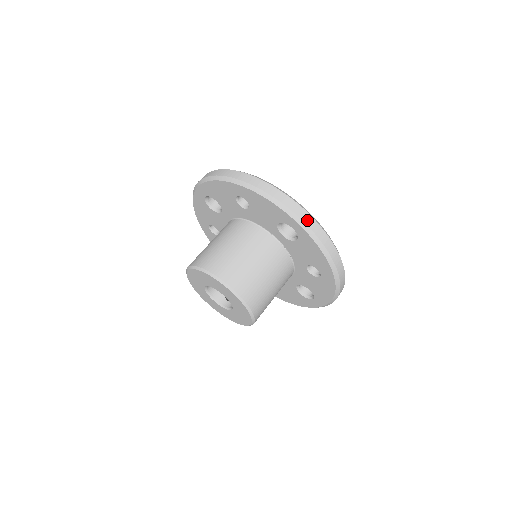
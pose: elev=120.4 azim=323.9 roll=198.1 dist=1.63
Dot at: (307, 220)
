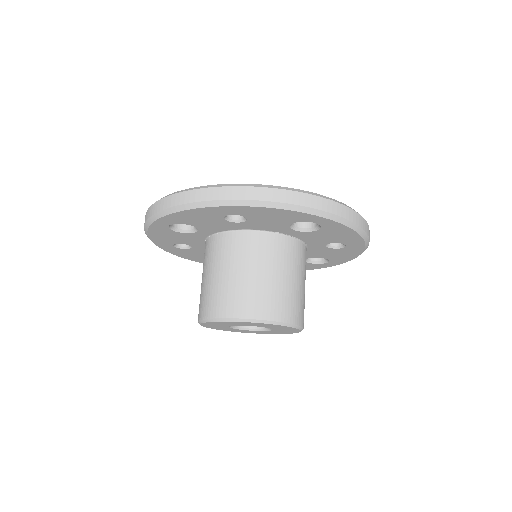
Dot at: (332, 209)
